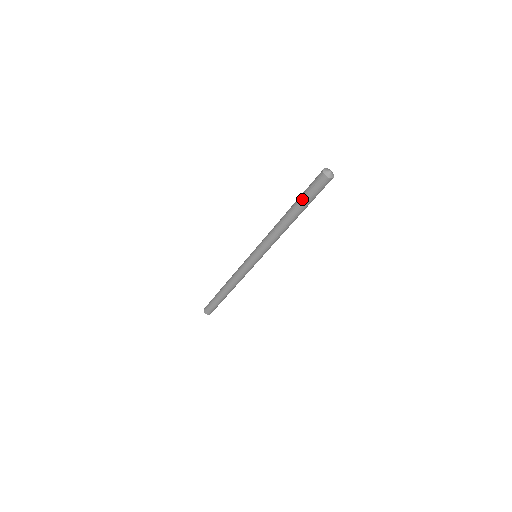
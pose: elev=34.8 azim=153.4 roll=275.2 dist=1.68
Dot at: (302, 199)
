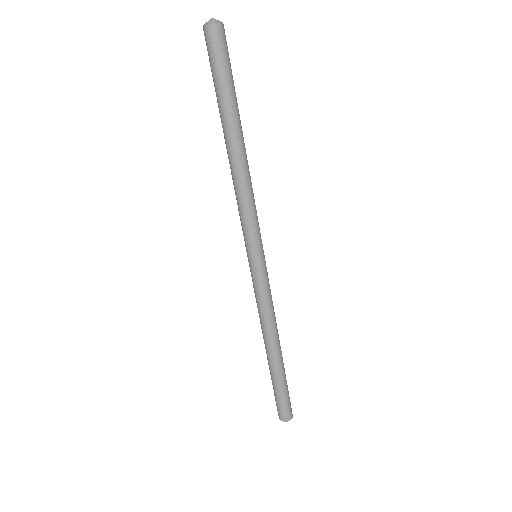
Dot at: (216, 95)
